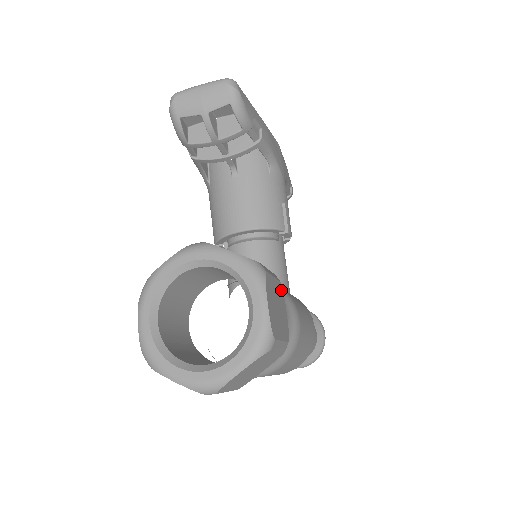
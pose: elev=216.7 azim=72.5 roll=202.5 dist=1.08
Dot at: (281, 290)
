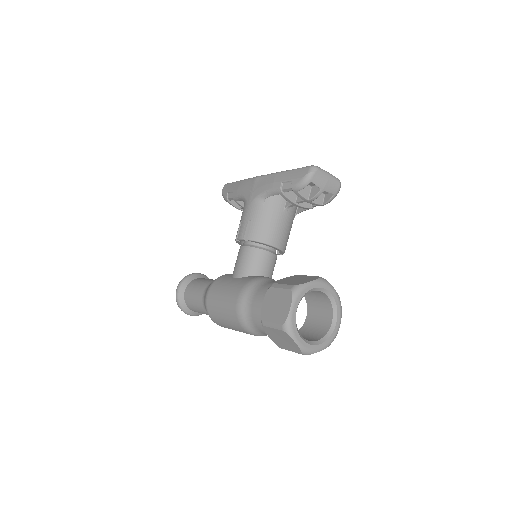
Dot at: occluded
